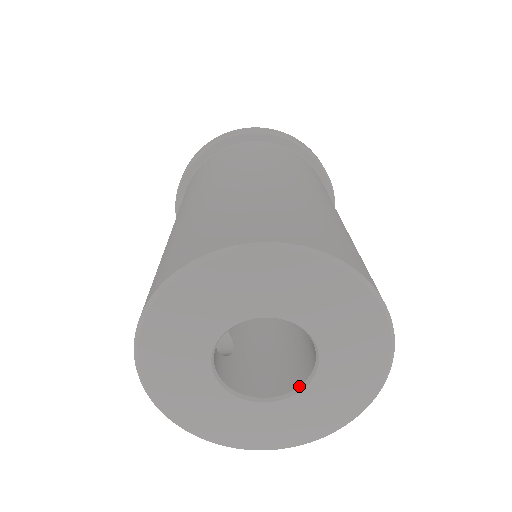
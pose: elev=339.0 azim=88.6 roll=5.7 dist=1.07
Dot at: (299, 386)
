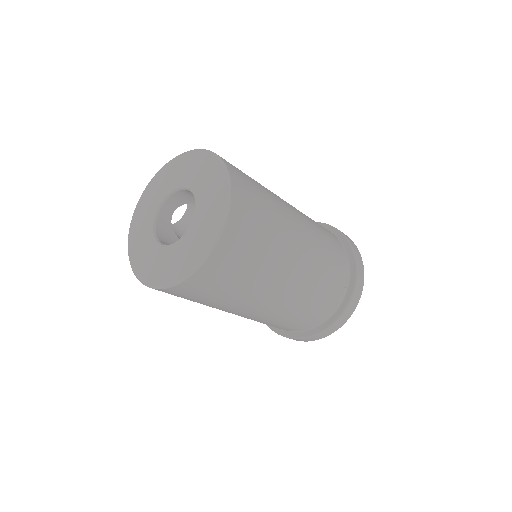
Dot at: (175, 243)
